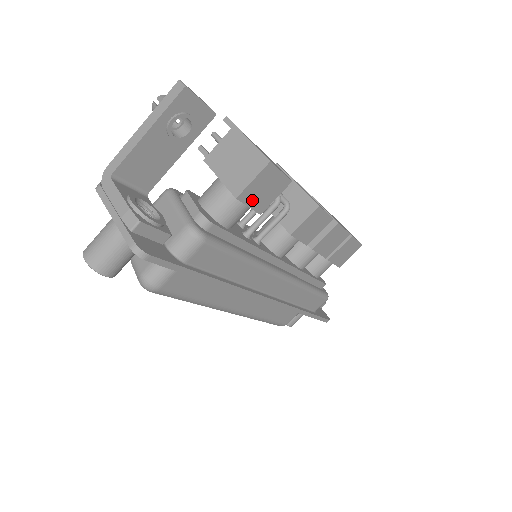
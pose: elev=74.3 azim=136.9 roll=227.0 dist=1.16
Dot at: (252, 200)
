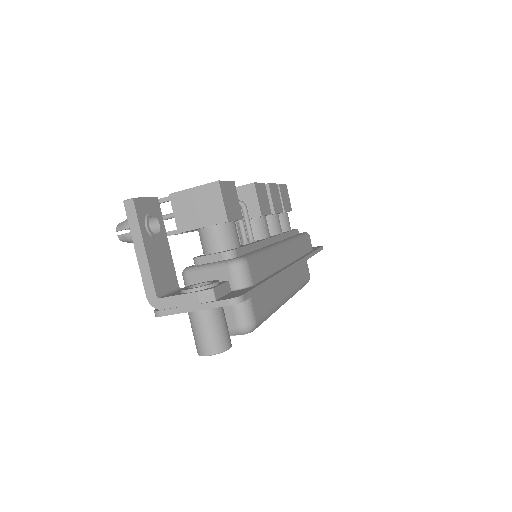
Dot at: (233, 214)
